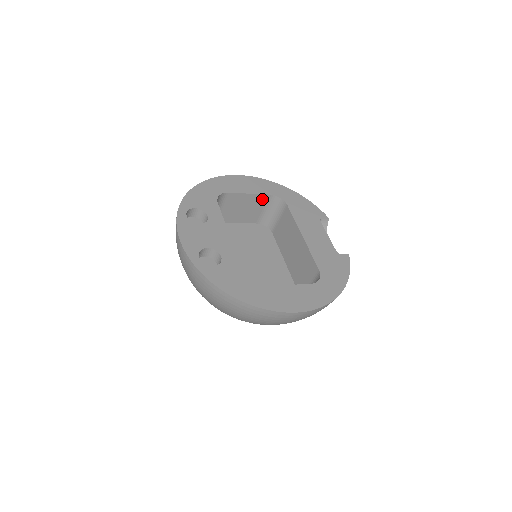
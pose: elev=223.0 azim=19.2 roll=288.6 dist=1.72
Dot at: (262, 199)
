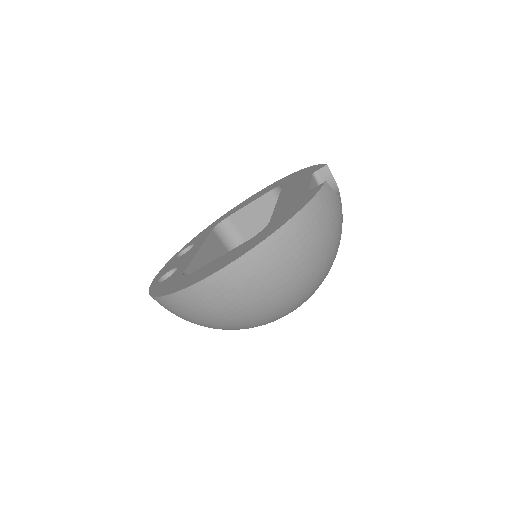
Dot at: (269, 200)
